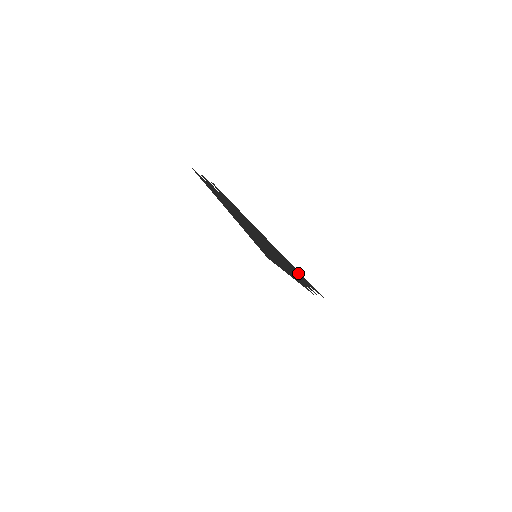
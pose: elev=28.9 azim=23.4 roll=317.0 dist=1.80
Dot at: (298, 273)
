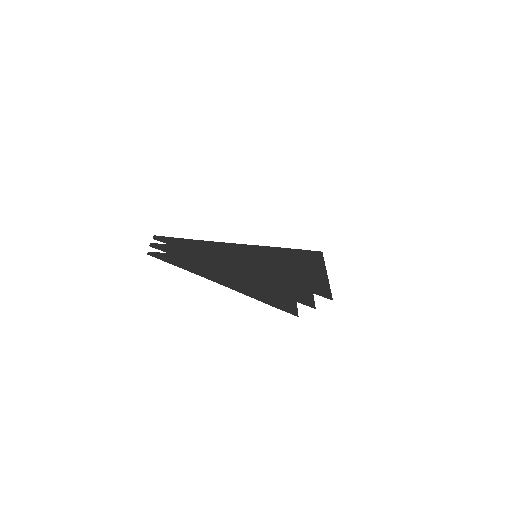
Dot at: occluded
